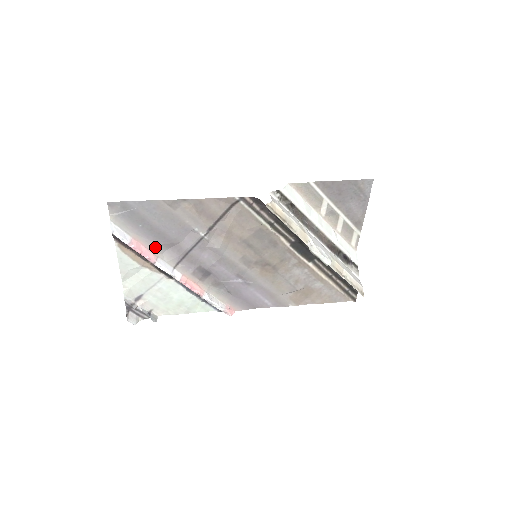
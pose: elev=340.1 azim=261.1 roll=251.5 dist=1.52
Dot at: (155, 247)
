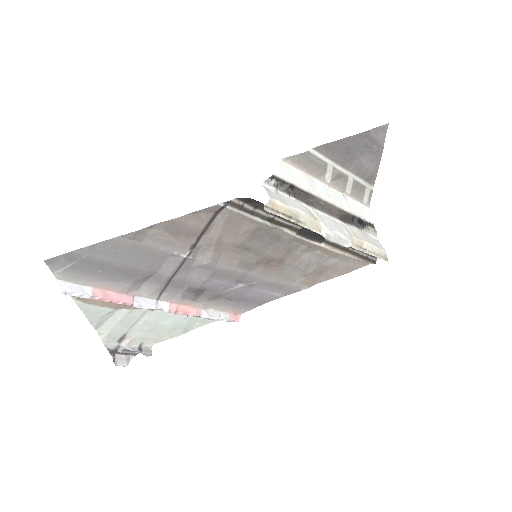
Dot at: (127, 287)
